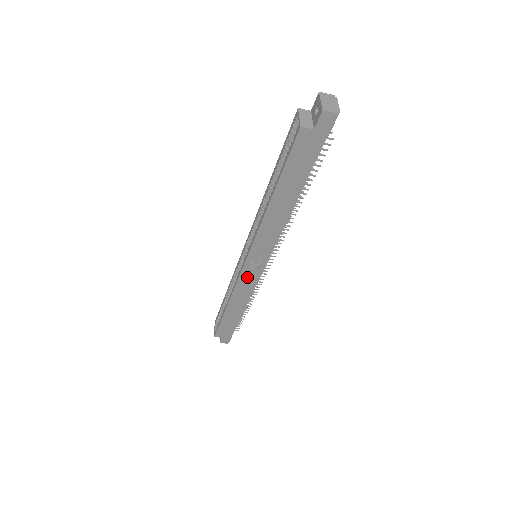
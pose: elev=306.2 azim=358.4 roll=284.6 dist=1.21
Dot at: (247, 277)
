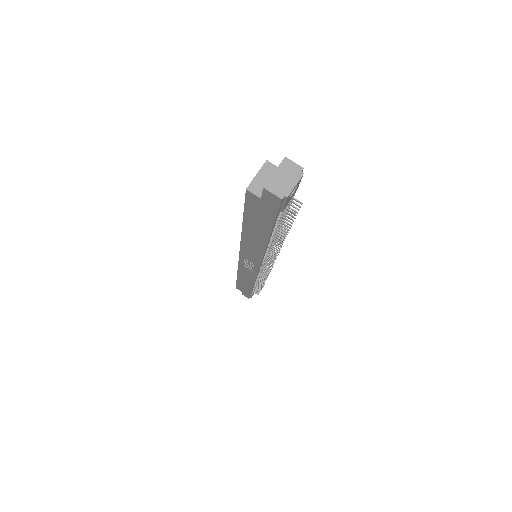
Dot at: (246, 268)
